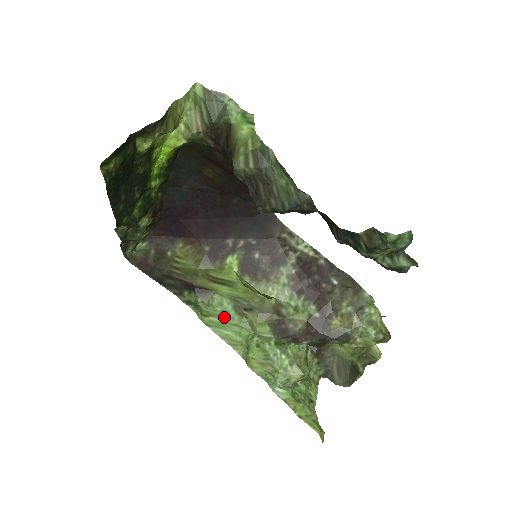
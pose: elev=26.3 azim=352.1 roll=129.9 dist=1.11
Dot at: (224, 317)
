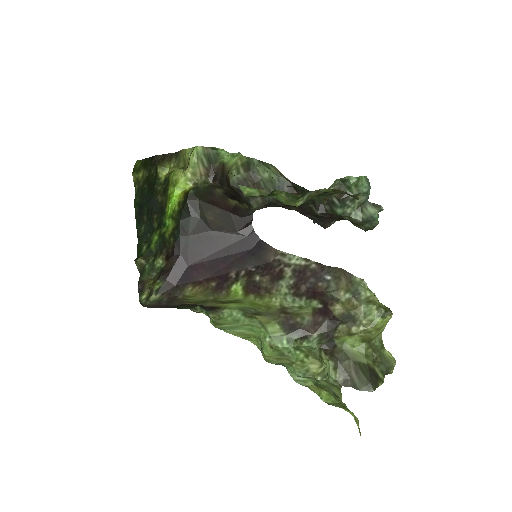
Dot at: (235, 323)
